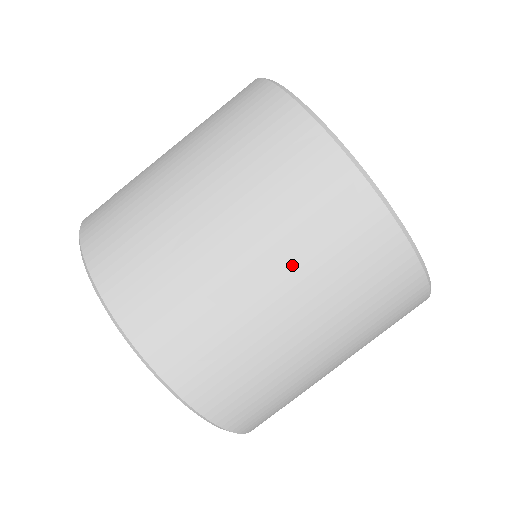
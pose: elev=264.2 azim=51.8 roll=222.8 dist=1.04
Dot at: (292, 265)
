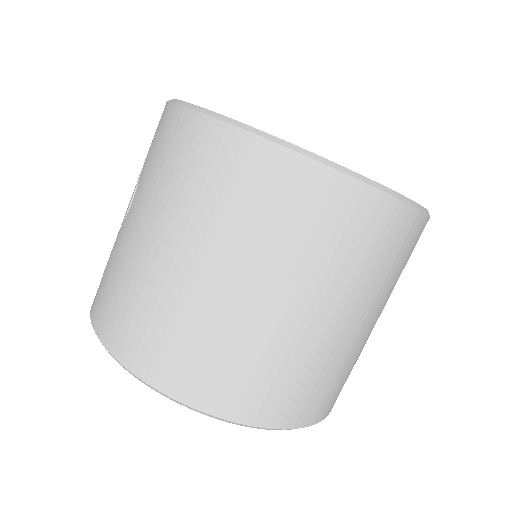
Dot at: (387, 297)
